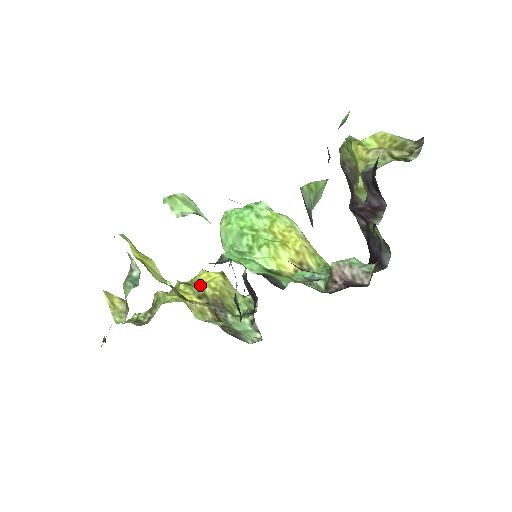
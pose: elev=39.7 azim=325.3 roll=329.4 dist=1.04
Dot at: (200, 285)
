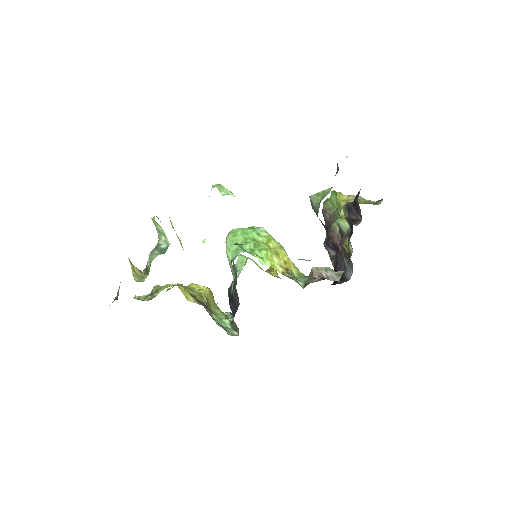
Dot at: occluded
